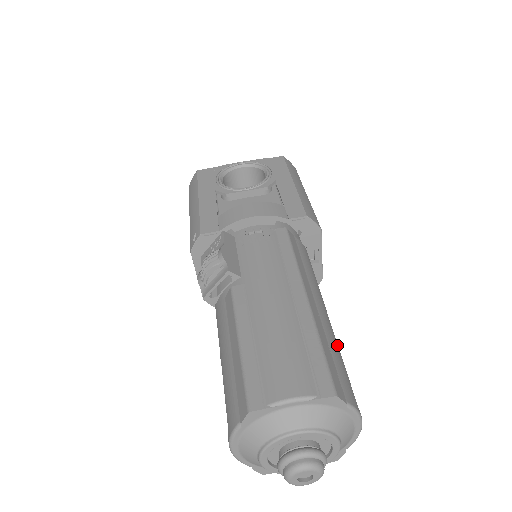
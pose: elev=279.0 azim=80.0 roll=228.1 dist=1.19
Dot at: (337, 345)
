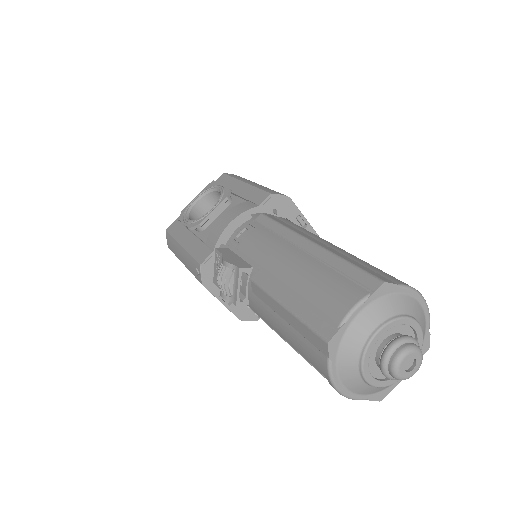
Dot at: (362, 260)
